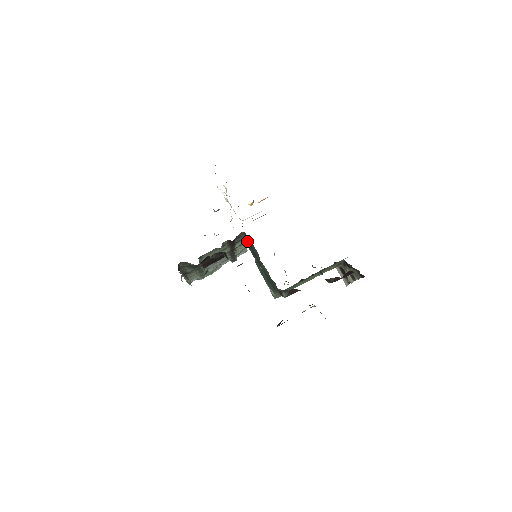
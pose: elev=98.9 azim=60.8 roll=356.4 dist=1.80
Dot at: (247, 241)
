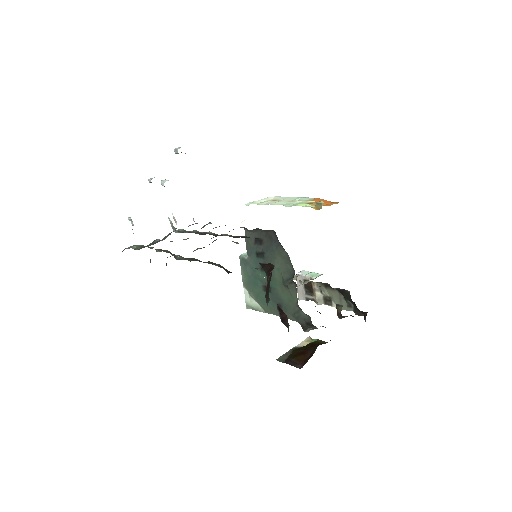
Dot at: (254, 234)
